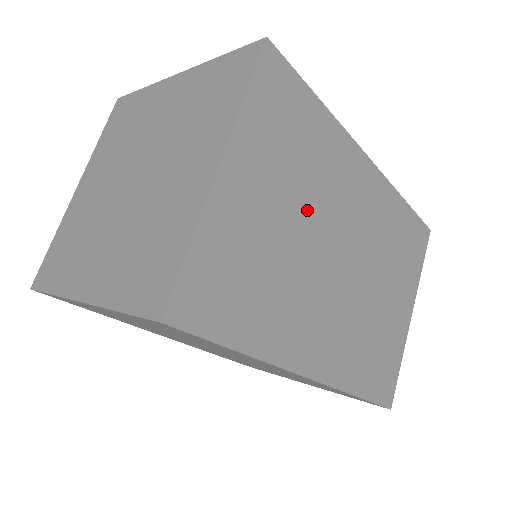
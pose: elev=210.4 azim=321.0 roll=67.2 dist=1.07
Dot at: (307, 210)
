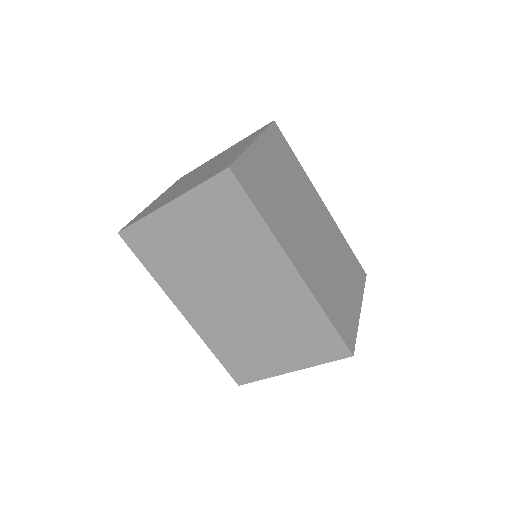
Dot at: (292, 192)
